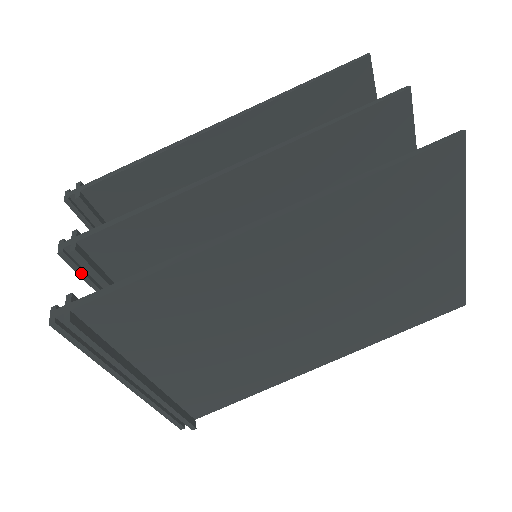
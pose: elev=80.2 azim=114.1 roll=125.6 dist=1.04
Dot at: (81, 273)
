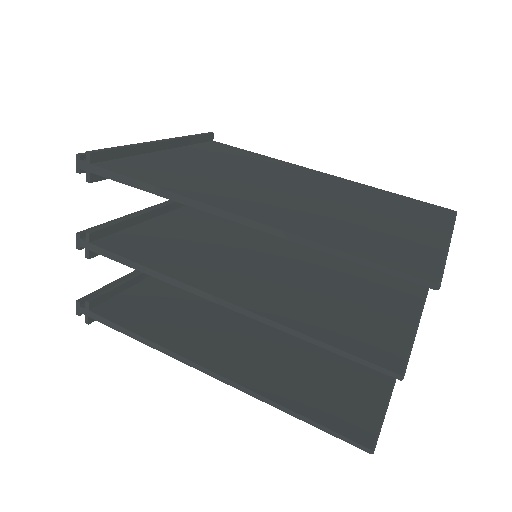
Dot at: occluded
